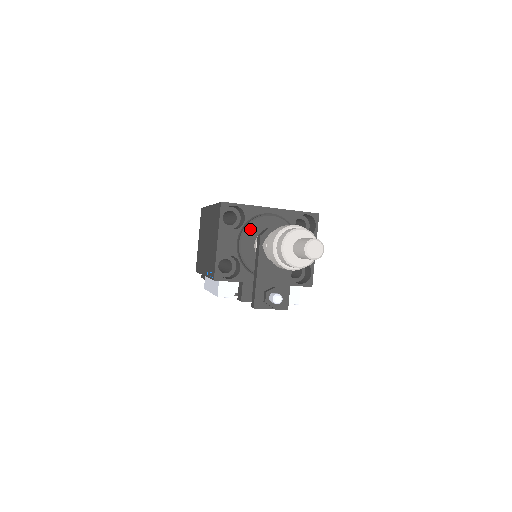
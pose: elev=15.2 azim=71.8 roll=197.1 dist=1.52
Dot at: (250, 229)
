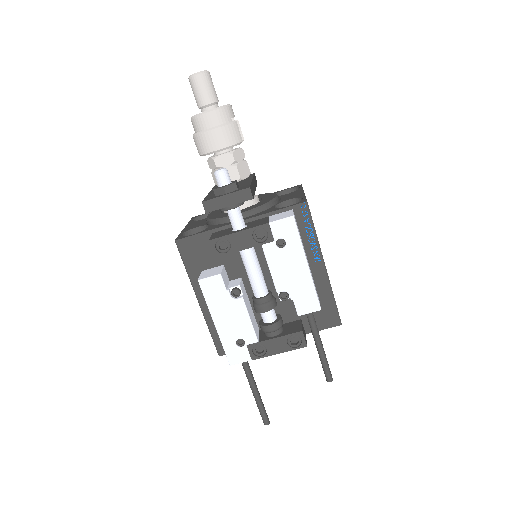
Dot at: (219, 209)
